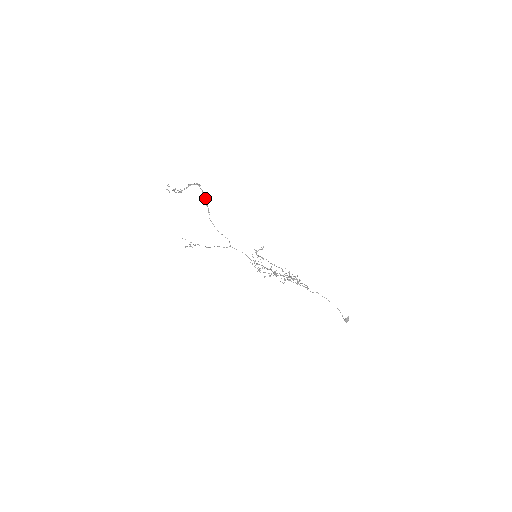
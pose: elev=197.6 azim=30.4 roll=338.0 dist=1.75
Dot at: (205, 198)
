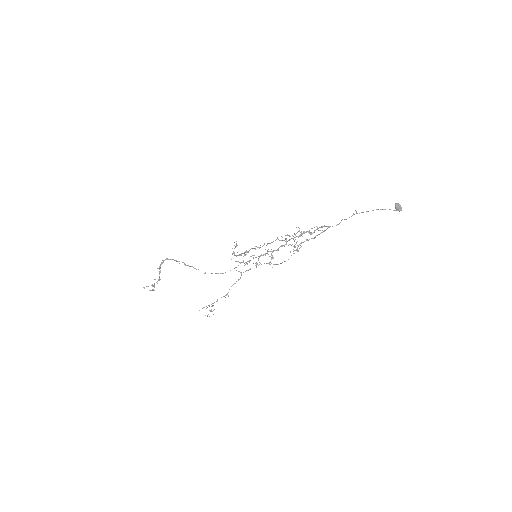
Dot at: occluded
